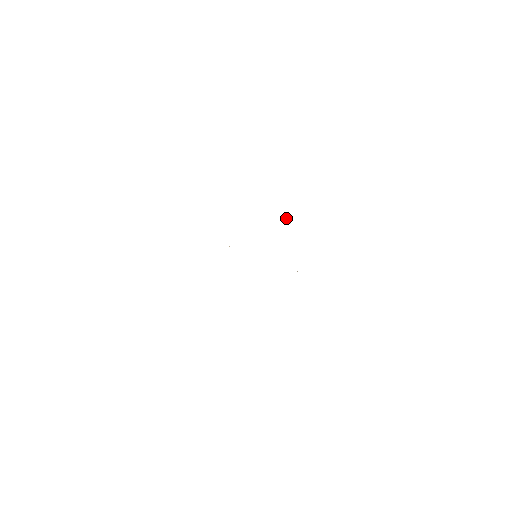
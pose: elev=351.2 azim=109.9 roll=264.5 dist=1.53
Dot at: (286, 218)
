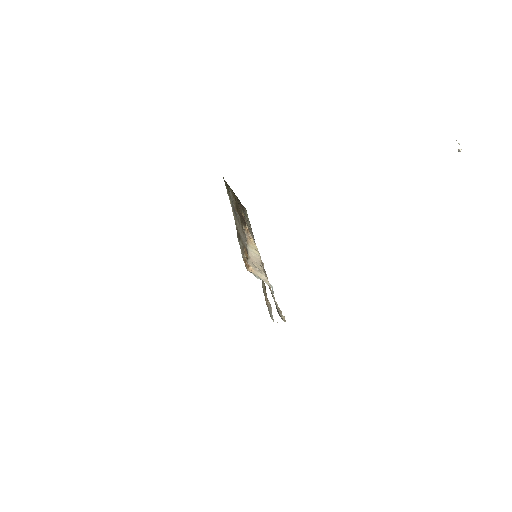
Dot at: occluded
